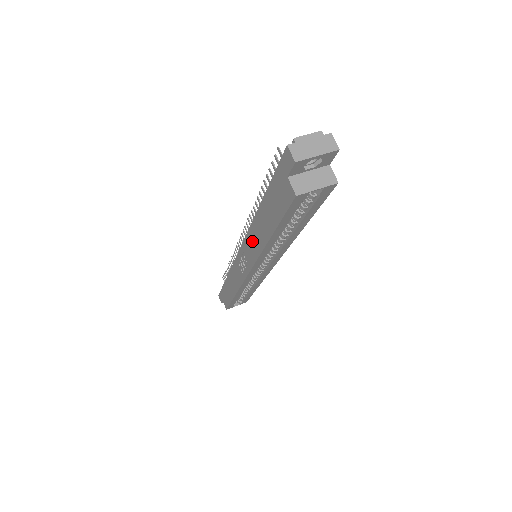
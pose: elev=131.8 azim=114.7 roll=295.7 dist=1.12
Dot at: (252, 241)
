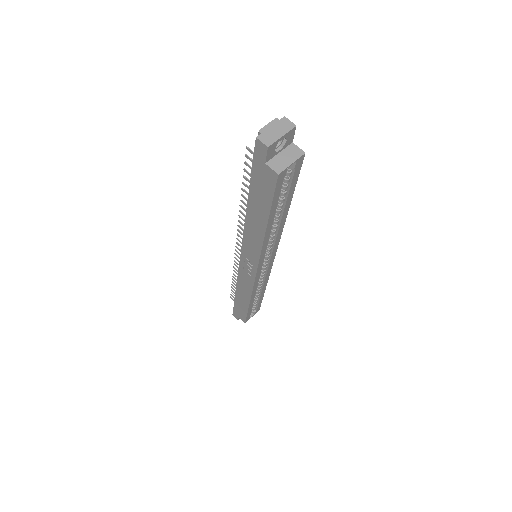
Dot at: (250, 240)
